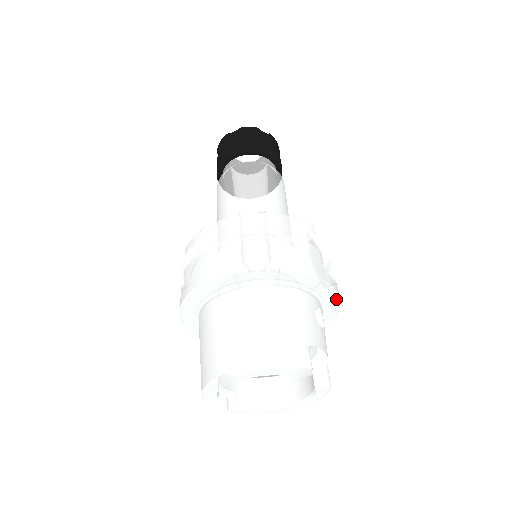
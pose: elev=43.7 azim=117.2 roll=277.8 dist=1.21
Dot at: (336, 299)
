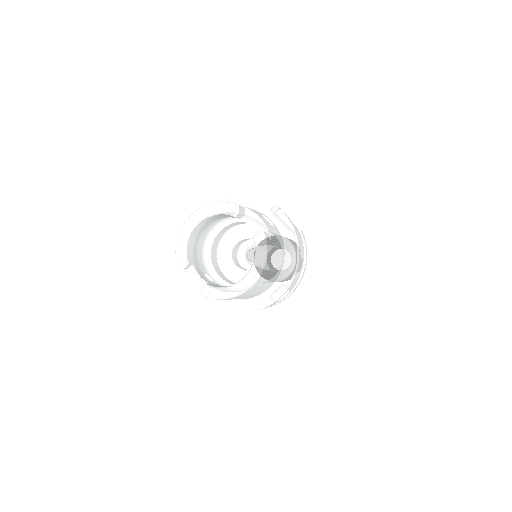
Dot at: (287, 221)
